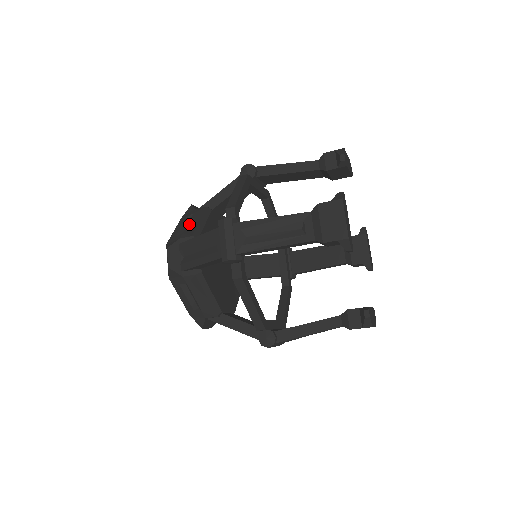
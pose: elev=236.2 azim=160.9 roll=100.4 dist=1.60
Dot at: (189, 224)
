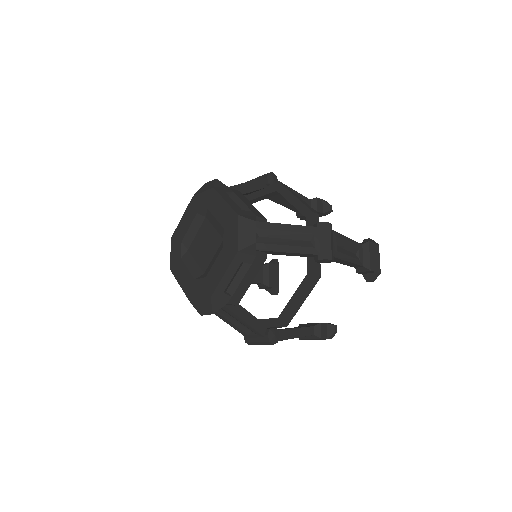
Dot at: (246, 203)
